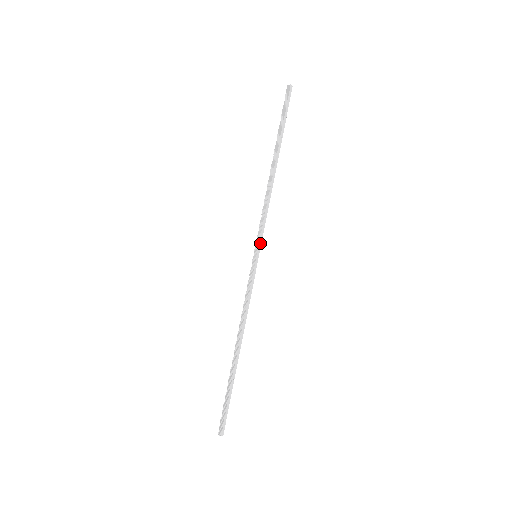
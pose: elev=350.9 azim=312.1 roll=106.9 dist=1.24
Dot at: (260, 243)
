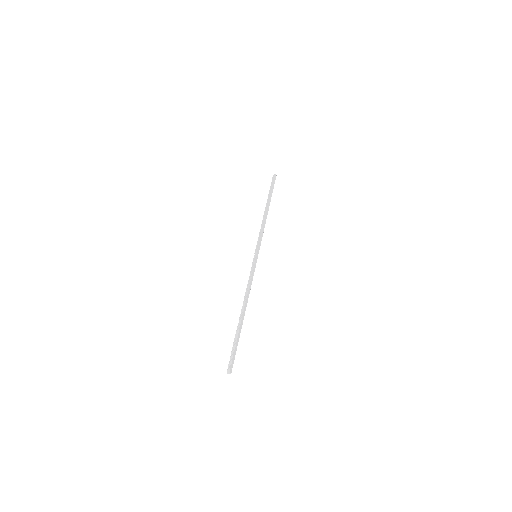
Dot at: (259, 249)
